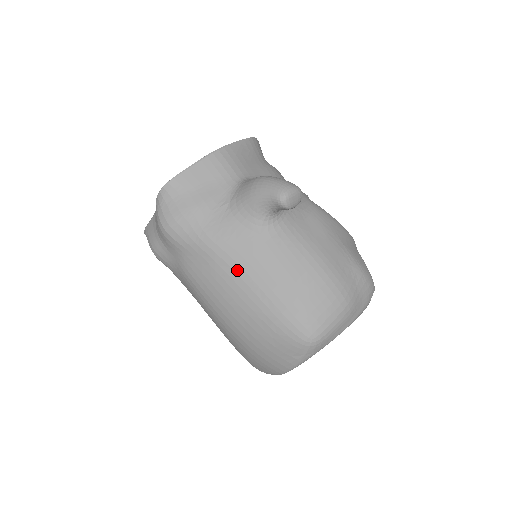
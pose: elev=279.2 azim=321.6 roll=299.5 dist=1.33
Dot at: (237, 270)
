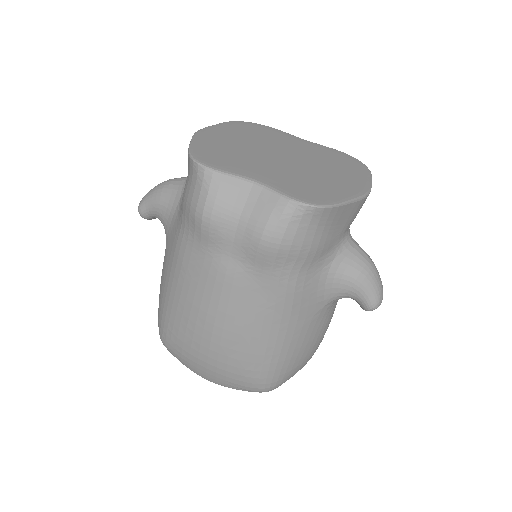
Dot at: (284, 323)
